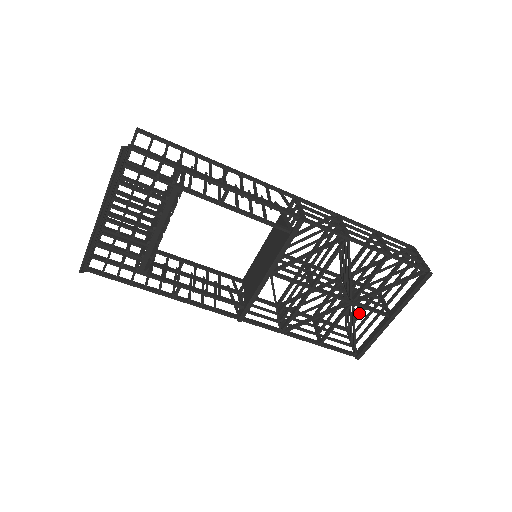
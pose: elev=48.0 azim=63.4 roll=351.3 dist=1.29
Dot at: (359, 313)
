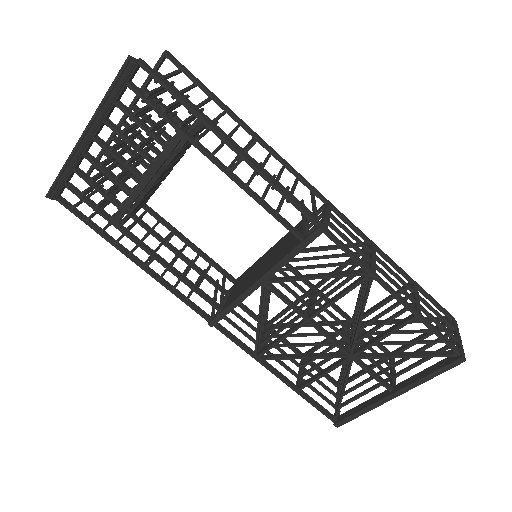
Dot at: (359, 372)
